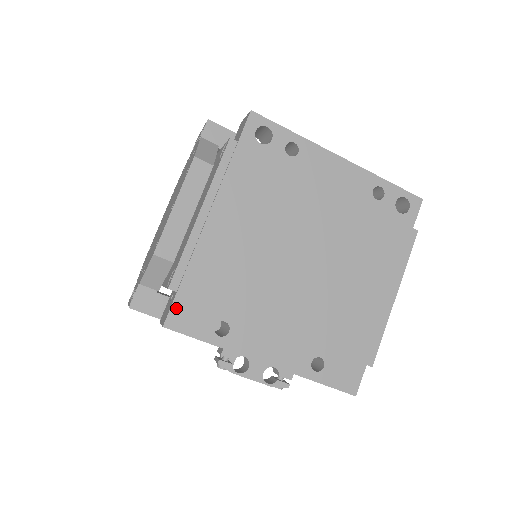
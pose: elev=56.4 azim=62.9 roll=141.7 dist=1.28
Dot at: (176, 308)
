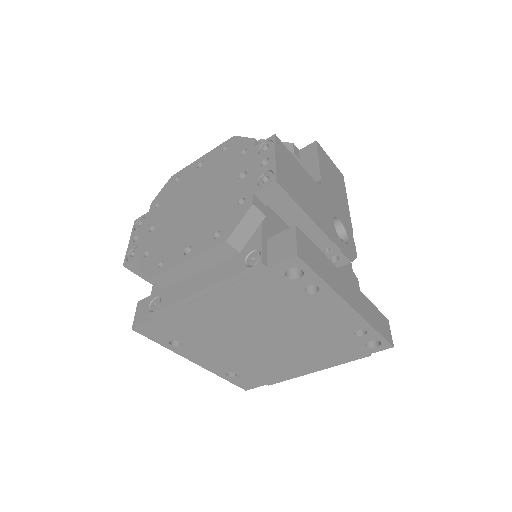
Dot at: (147, 326)
